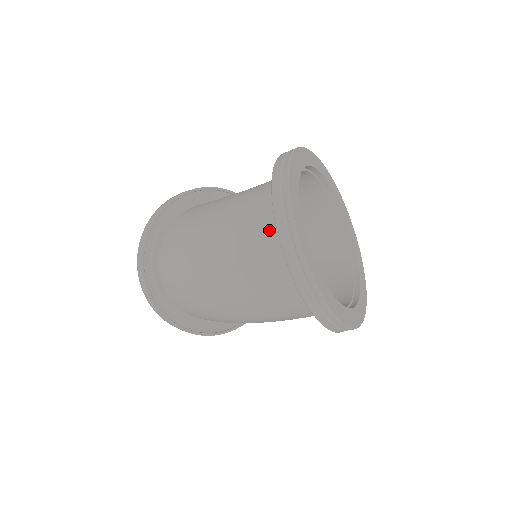
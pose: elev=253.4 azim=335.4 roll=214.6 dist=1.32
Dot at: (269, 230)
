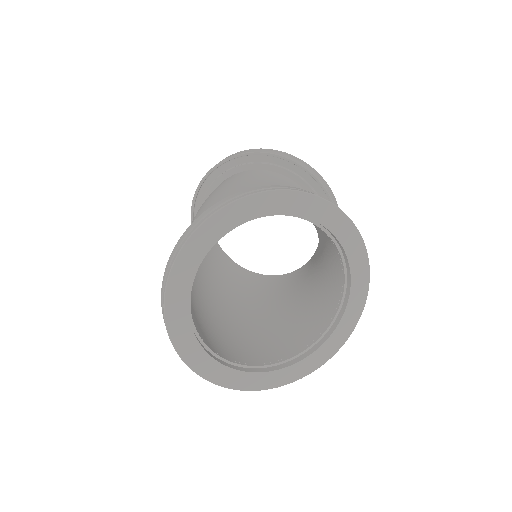
Dot at: occluded
